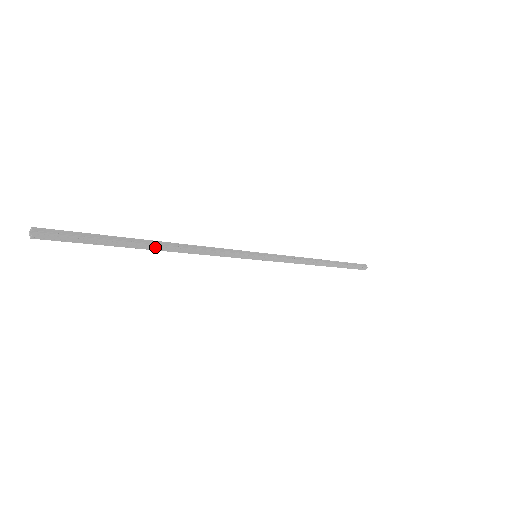
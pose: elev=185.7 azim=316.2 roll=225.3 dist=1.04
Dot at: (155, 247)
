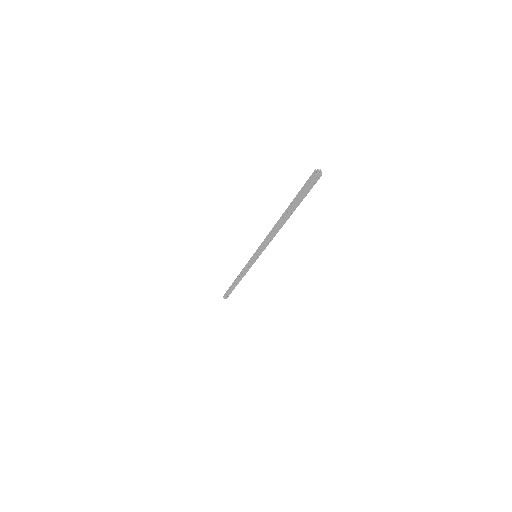
Dot at: (285, 220)
